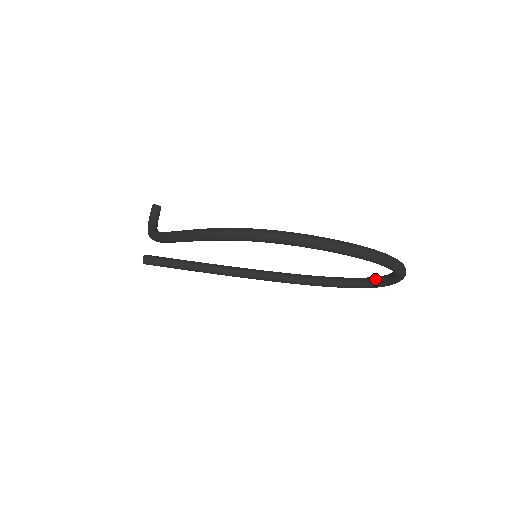
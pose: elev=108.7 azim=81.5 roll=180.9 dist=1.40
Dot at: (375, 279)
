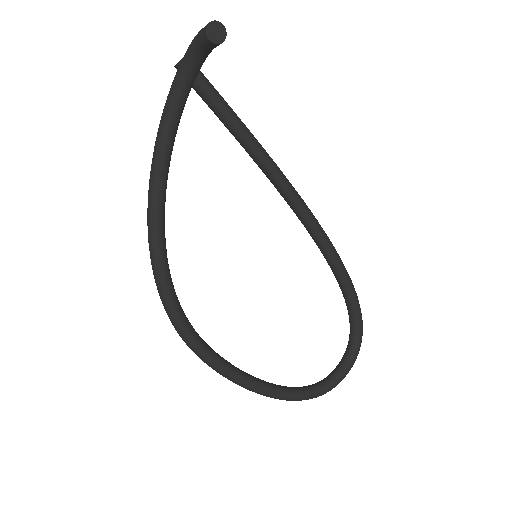
Dot at: (351, 339)
